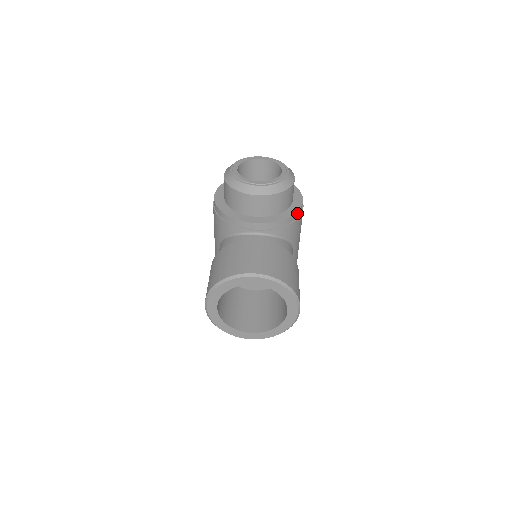
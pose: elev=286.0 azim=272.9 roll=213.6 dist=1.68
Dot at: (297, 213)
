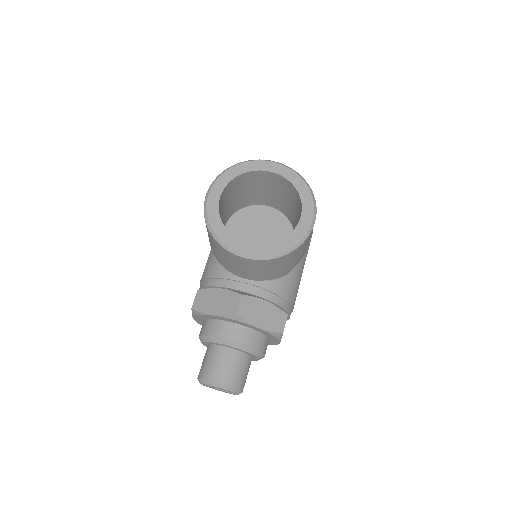
Dot at: occluded
